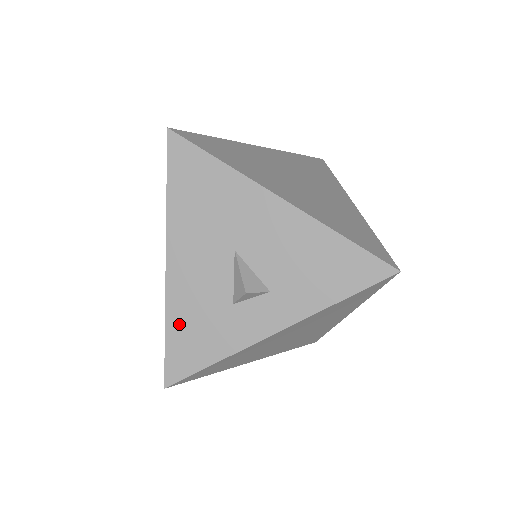
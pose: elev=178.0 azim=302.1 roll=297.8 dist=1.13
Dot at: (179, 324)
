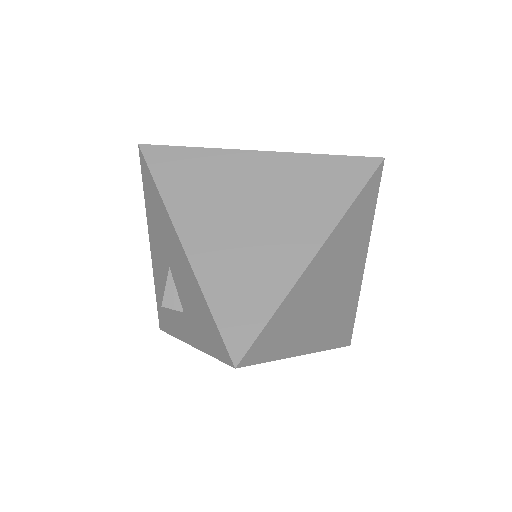
Dot at: (159, 296)
